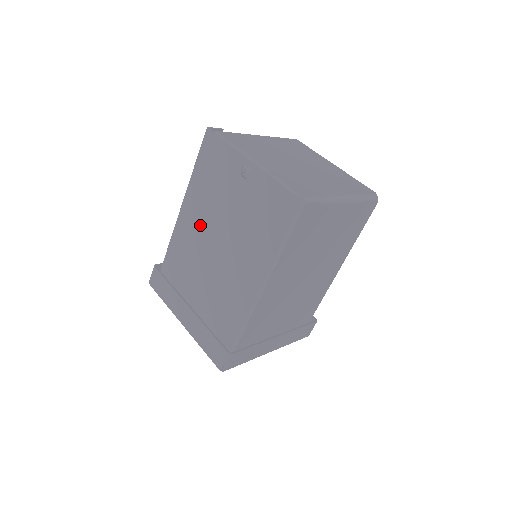
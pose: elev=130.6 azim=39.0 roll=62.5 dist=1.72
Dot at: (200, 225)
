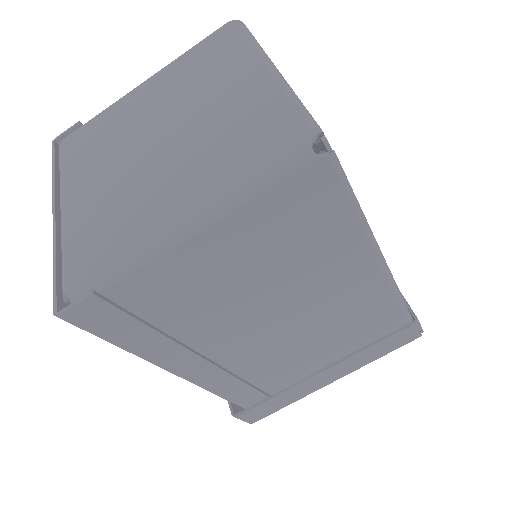
Dot at: occluded
